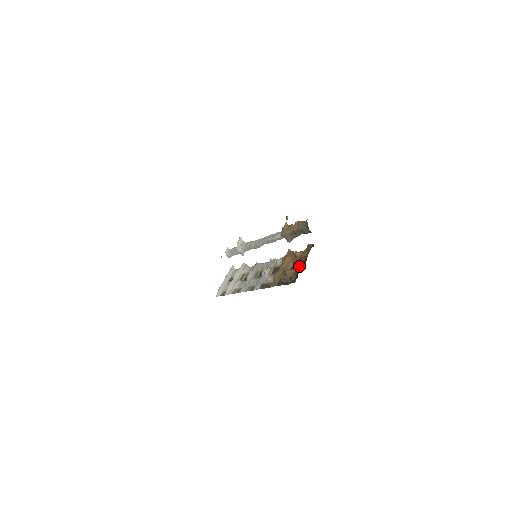
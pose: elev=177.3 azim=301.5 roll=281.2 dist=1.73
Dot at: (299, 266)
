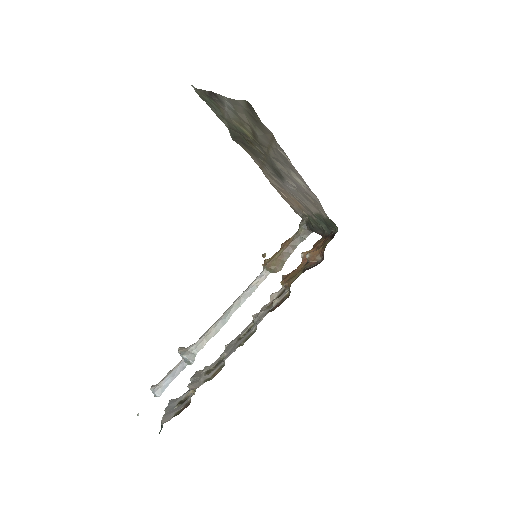
Dot at: (323, 242)
